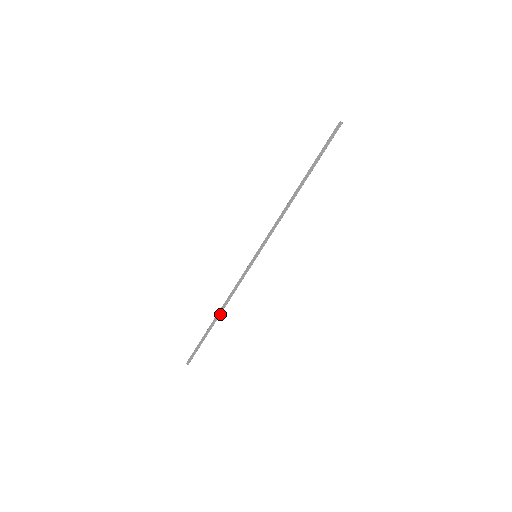
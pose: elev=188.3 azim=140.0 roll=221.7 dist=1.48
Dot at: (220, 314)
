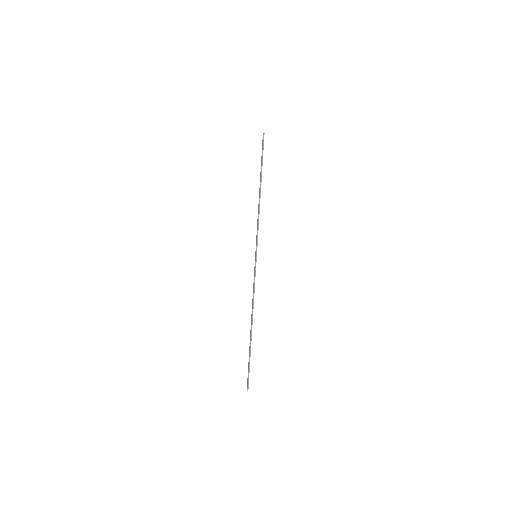
Dot at: (252, 322)
